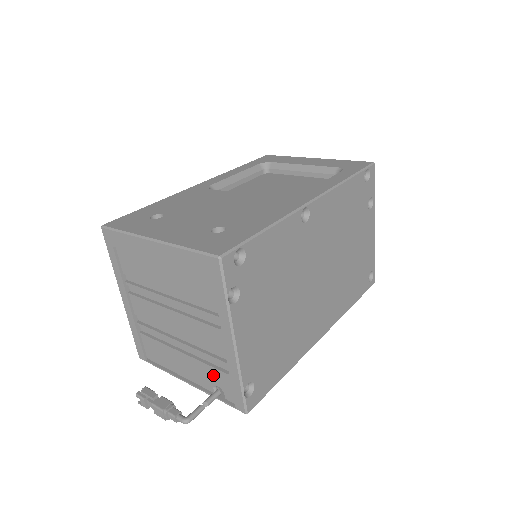
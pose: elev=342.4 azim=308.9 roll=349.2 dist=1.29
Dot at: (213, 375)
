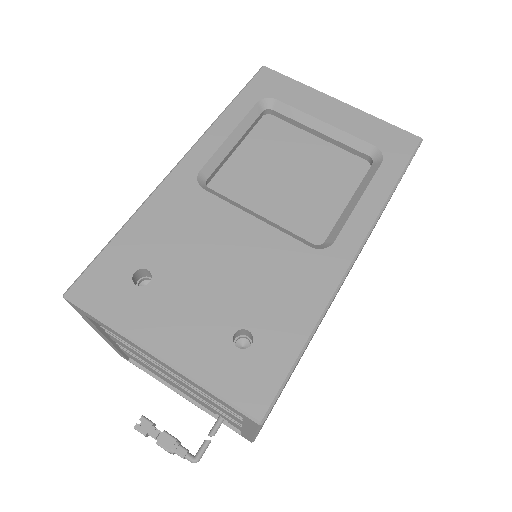
Dot at: (218, 413)
